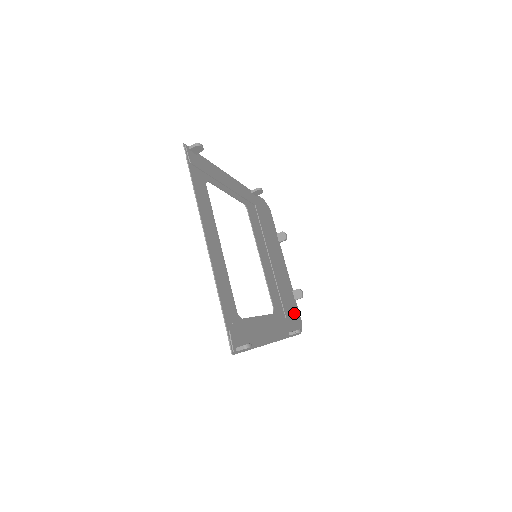
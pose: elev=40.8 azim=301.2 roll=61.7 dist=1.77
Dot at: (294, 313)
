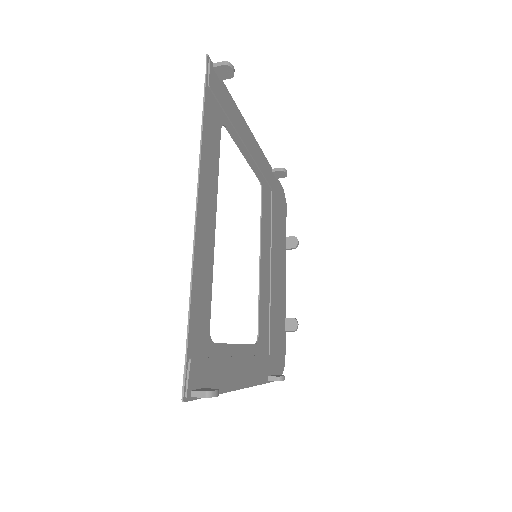
Dot at: (280, 349)
